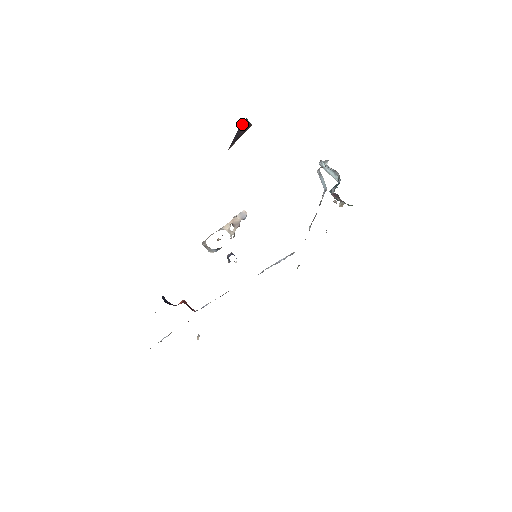
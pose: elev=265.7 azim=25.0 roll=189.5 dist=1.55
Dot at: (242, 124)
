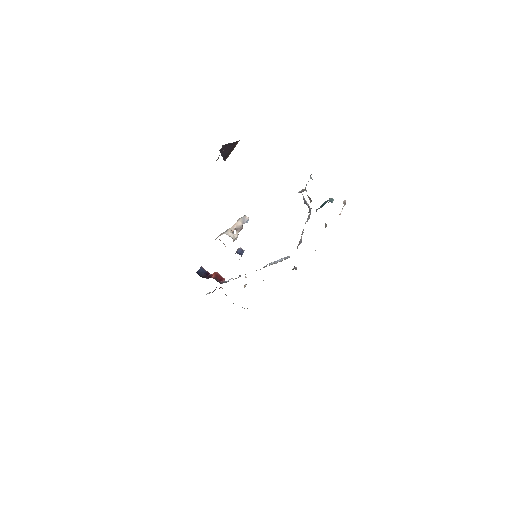
Dot at: (222, 148)
